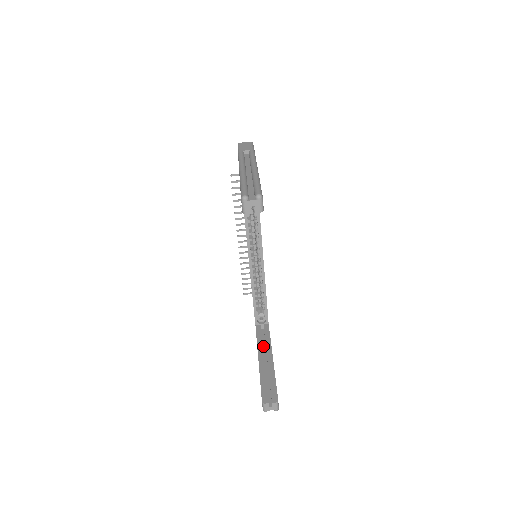
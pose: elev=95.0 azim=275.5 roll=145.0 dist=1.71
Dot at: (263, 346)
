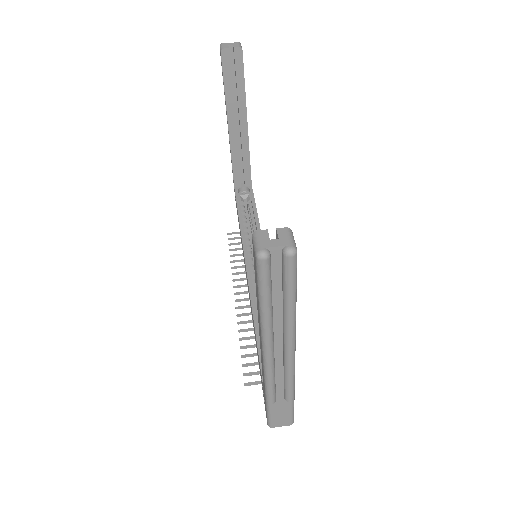
Dot at: occluded
